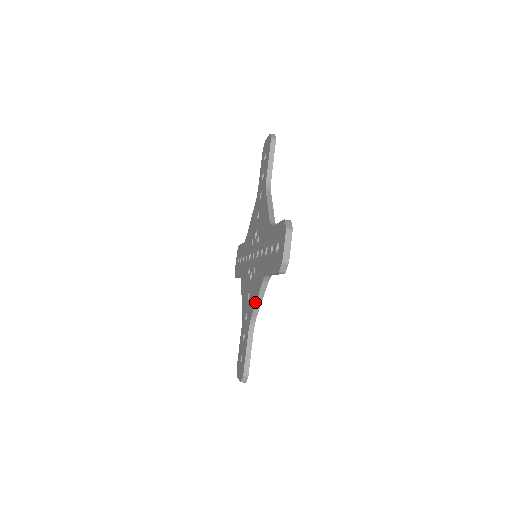
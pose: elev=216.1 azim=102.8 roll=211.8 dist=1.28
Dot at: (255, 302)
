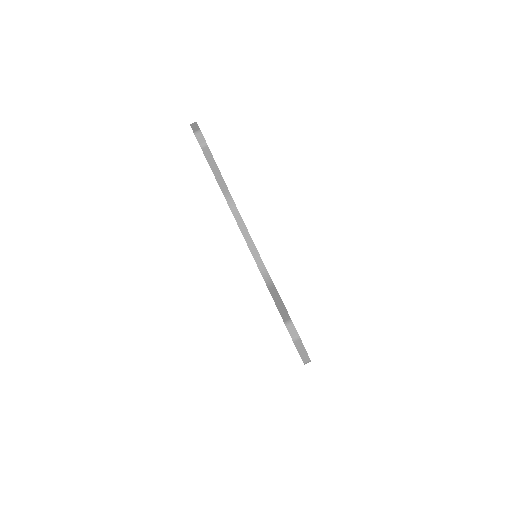
Dot at: occluded
